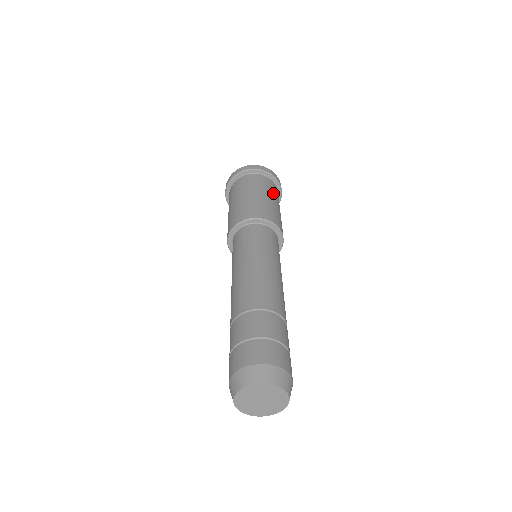
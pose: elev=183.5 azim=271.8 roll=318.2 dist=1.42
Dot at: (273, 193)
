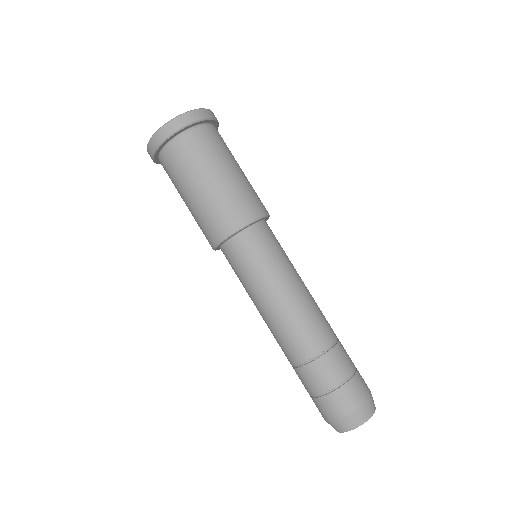
Dot at: occluded
